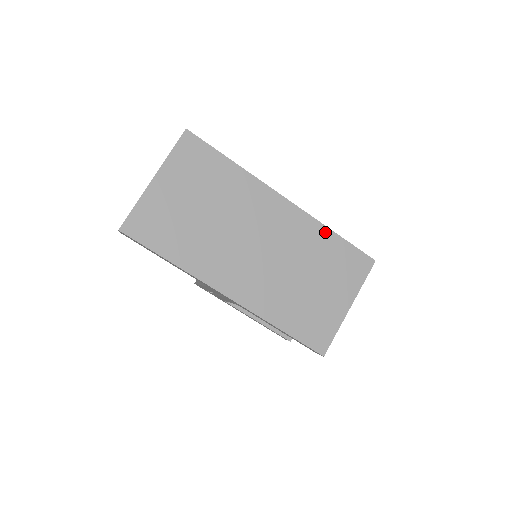
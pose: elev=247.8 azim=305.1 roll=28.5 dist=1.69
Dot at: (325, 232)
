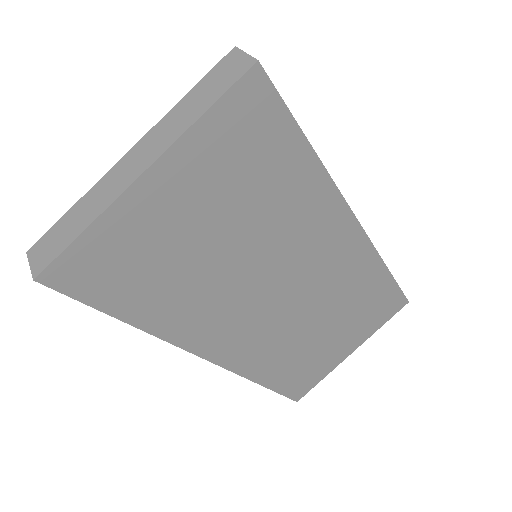
Dot at: (379, 271)
